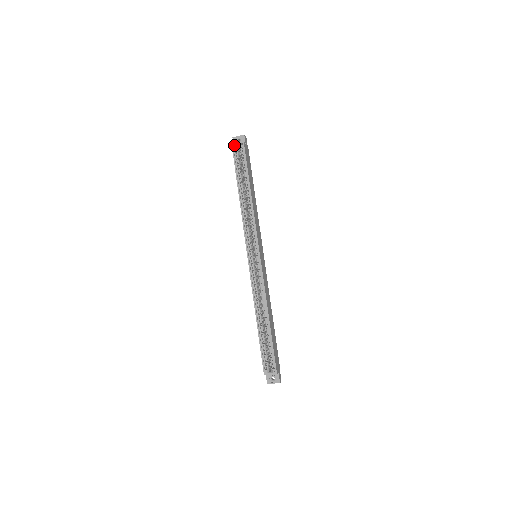
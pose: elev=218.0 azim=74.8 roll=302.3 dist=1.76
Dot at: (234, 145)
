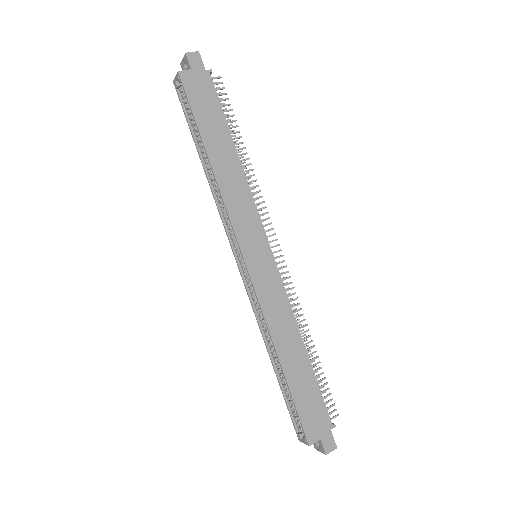
Dot at: (175, 83)
